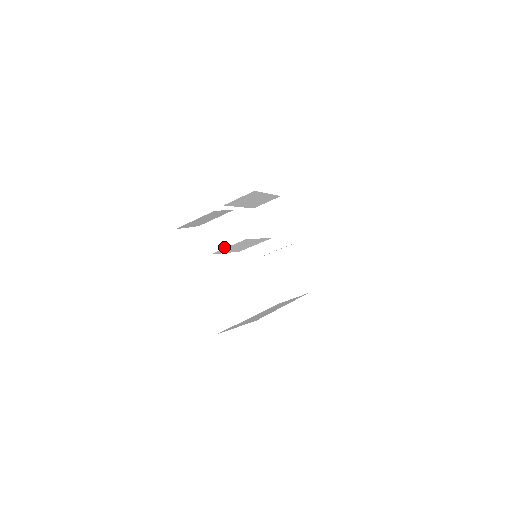
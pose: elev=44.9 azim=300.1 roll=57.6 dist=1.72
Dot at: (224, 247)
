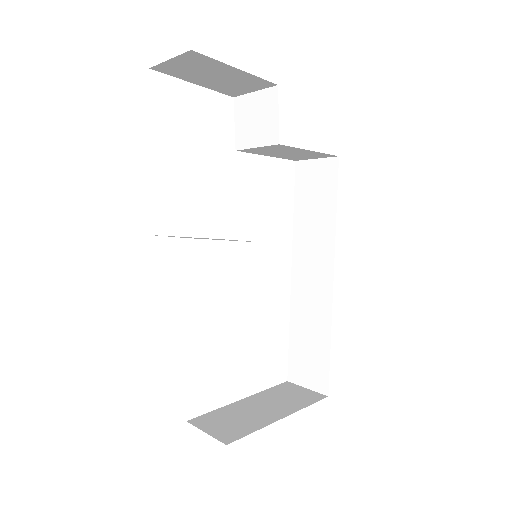
Dot at: occluded
